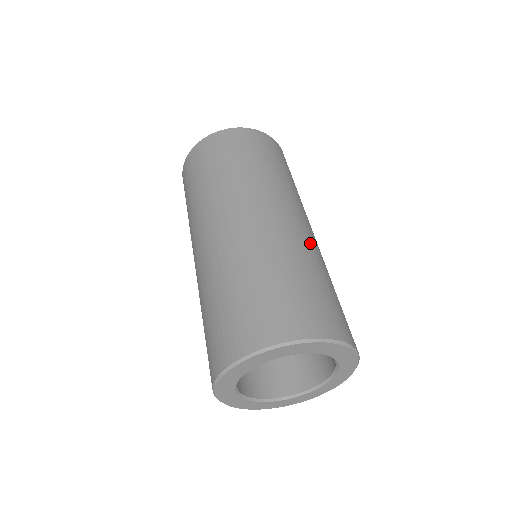
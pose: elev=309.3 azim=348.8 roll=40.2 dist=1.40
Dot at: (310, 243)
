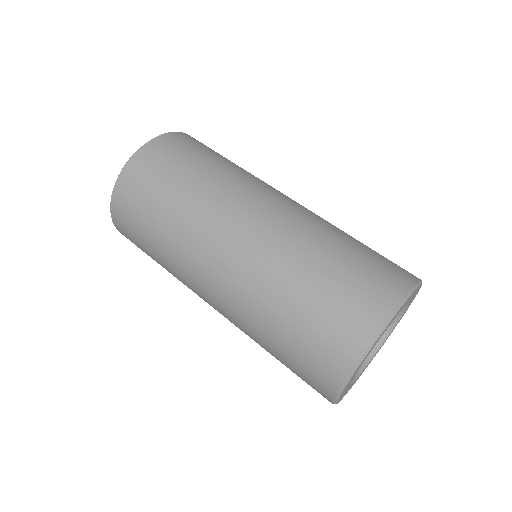
Dot at: (281, 235)
